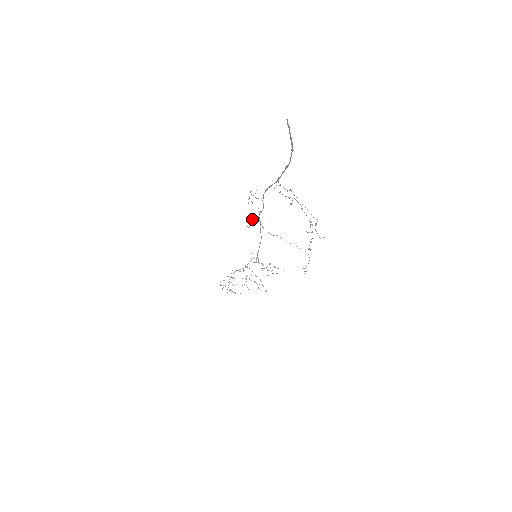
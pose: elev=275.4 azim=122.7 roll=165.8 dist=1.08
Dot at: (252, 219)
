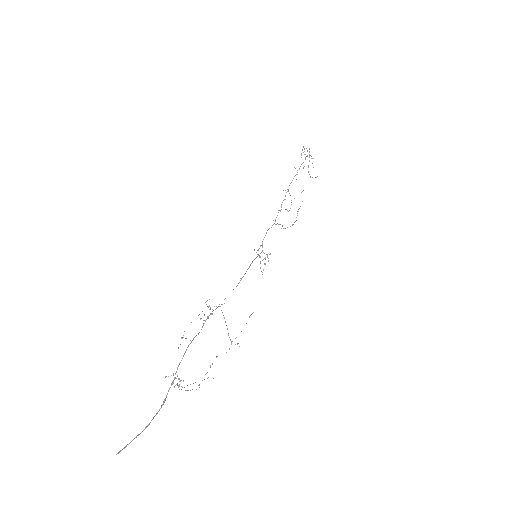
Dot at: (208, 307)
